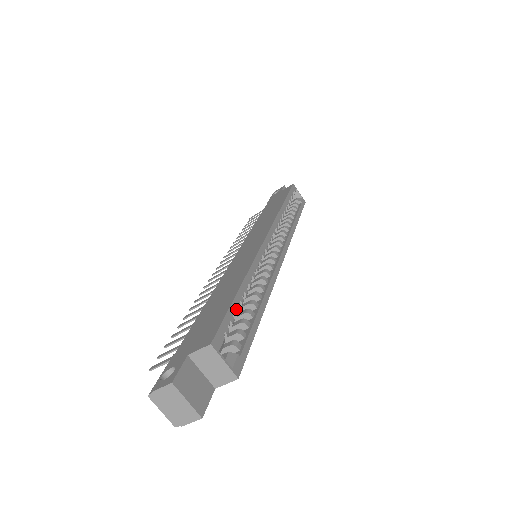
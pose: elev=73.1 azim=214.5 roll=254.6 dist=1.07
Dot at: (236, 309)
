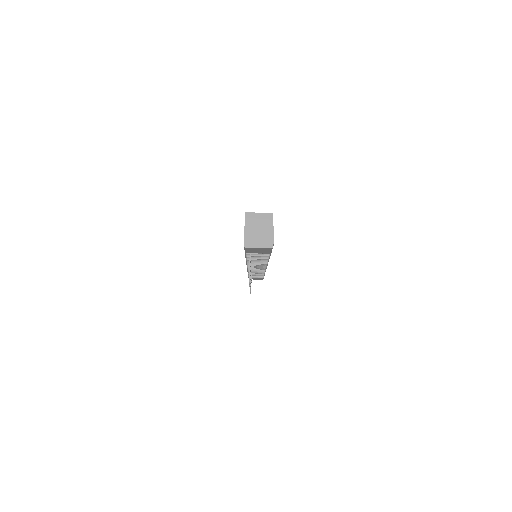
Dot at: occluded
